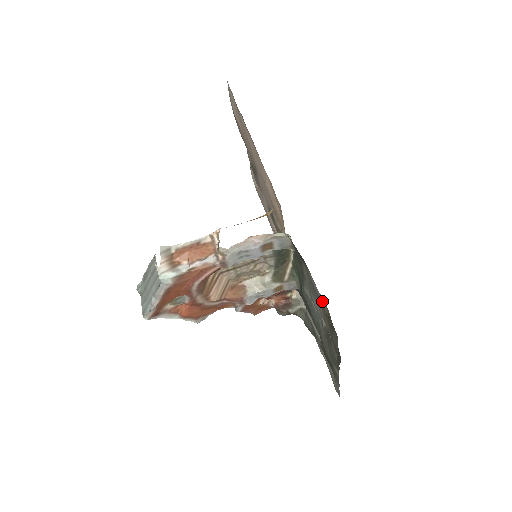
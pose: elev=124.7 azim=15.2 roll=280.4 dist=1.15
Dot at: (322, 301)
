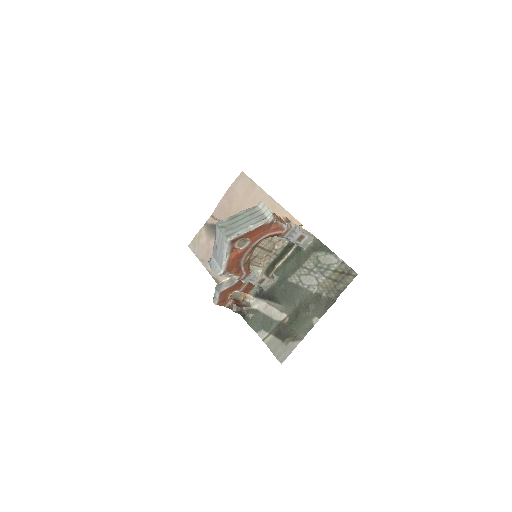
Dot at: (338, 266)
